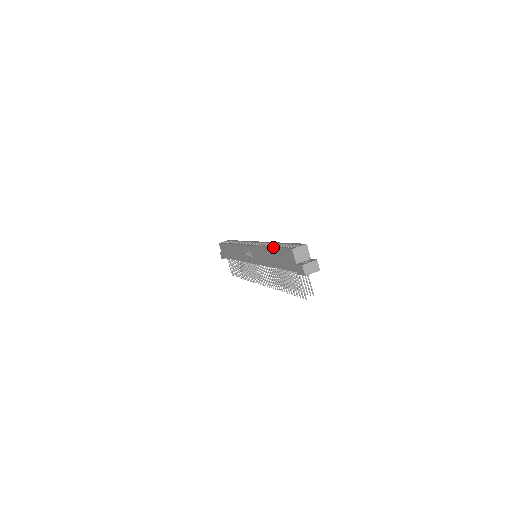
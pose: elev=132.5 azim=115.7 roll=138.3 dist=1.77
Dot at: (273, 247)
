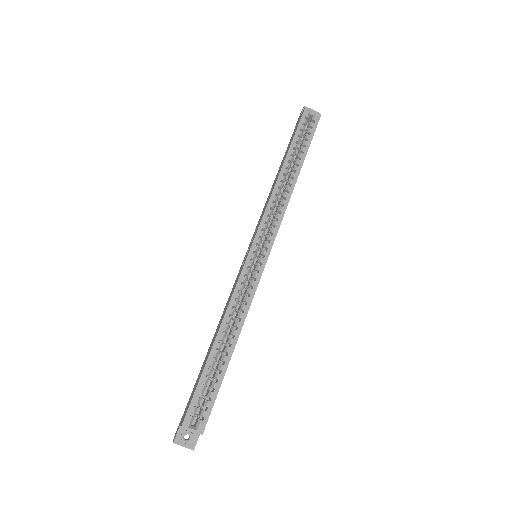
Dot at: (208, 359)
